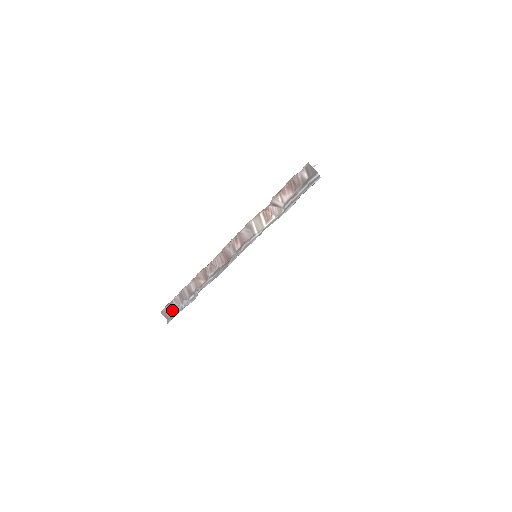
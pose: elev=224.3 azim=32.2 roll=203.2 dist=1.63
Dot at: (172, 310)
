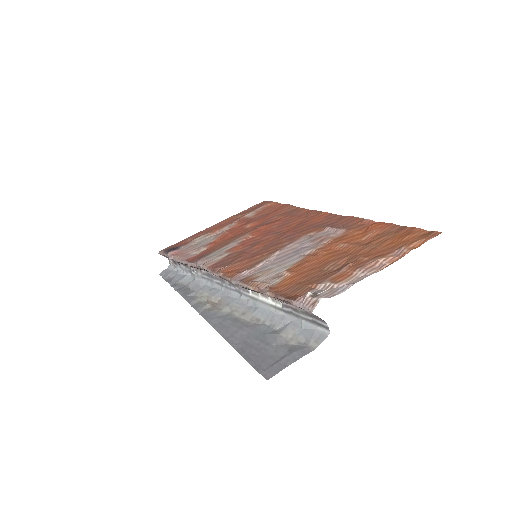
Dot at: (171, 261)
